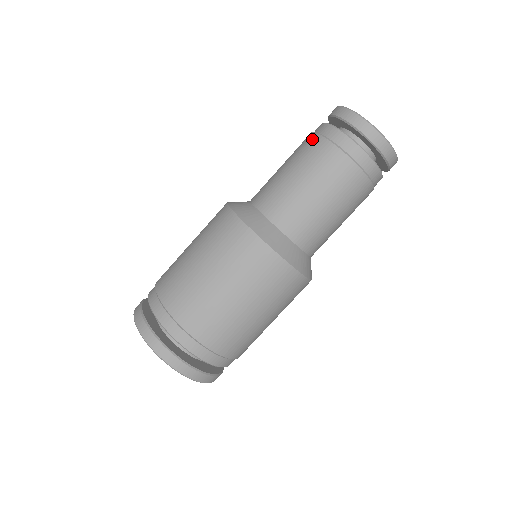
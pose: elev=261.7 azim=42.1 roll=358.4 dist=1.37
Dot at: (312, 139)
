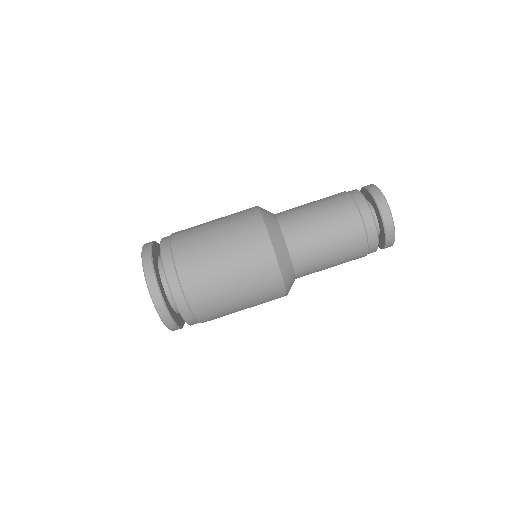
Dot at: occluded
